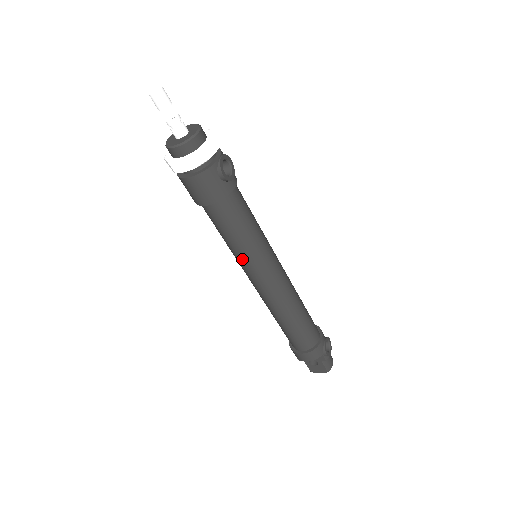
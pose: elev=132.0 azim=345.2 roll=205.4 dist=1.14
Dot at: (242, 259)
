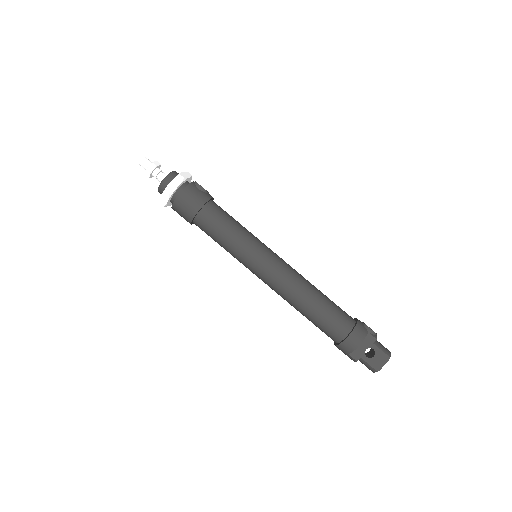
Dot at: (244, 251)
